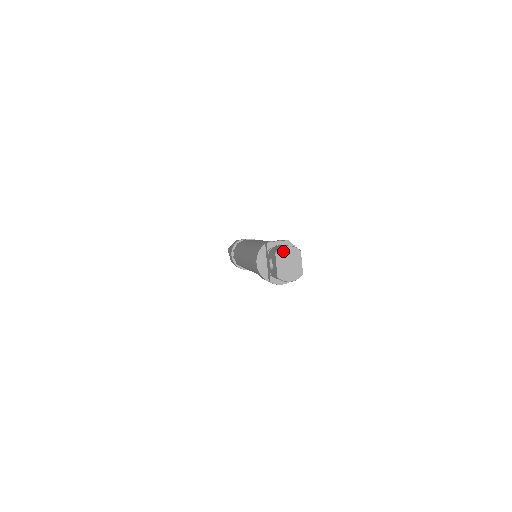
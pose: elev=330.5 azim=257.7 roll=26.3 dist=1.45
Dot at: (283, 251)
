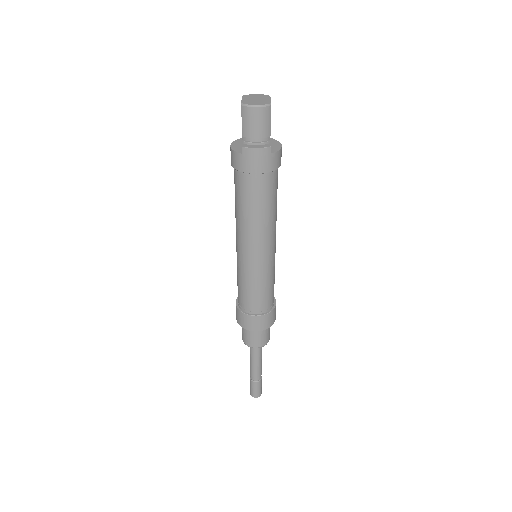
Dot at: (251, 95)
